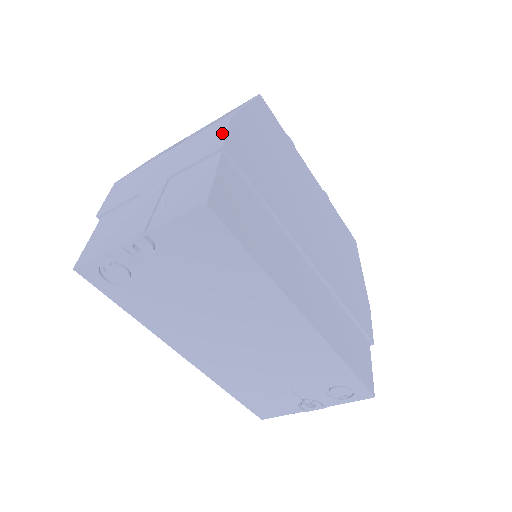
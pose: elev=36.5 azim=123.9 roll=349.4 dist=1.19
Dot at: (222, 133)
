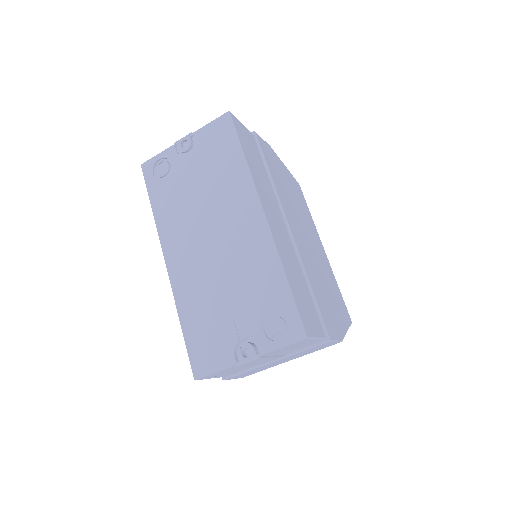
Dot at: occluded
